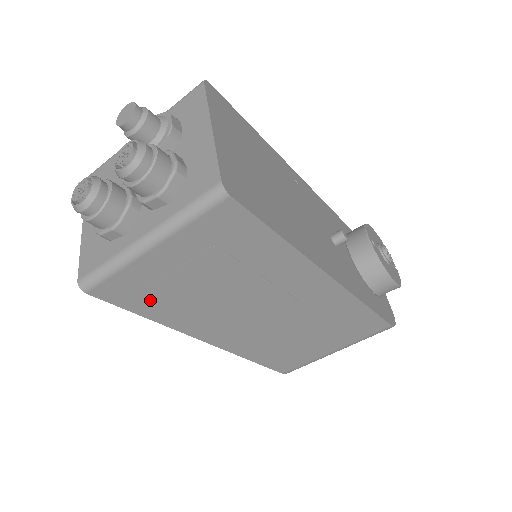
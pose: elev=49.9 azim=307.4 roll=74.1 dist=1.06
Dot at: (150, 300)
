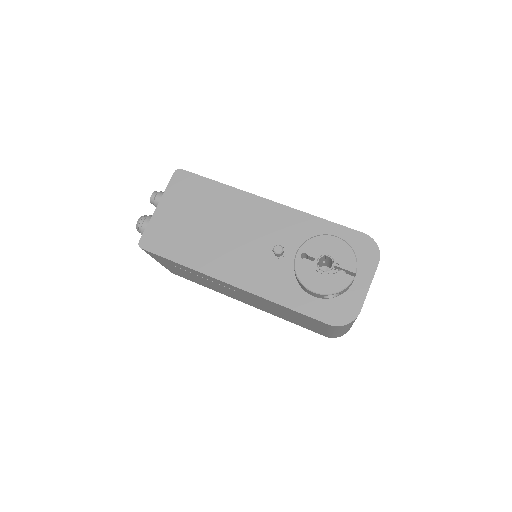
Dot at: (192, 280)
